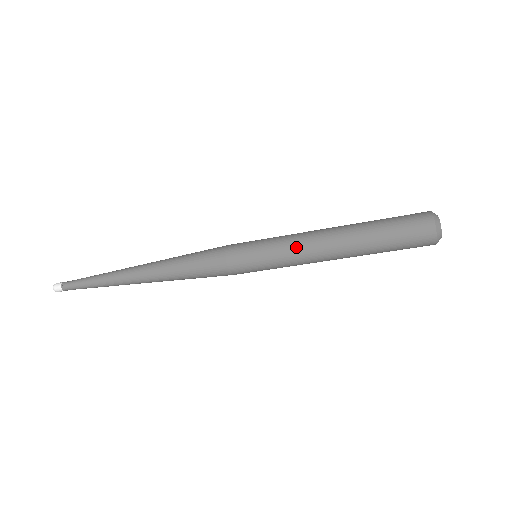
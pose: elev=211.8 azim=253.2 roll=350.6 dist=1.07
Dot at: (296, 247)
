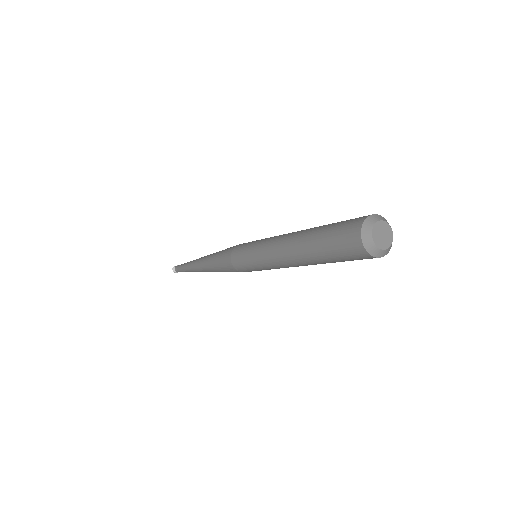
Dot at: (268, 260)
